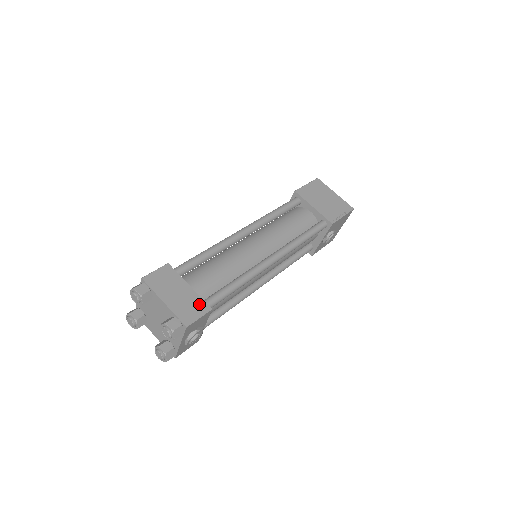
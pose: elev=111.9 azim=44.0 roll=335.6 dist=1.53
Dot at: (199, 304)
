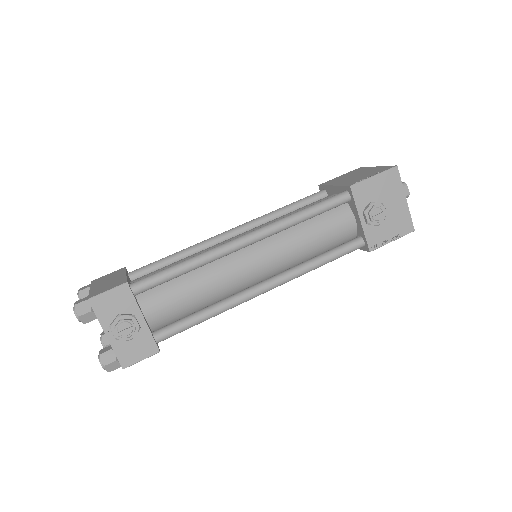
Dot at: (119, 282)
